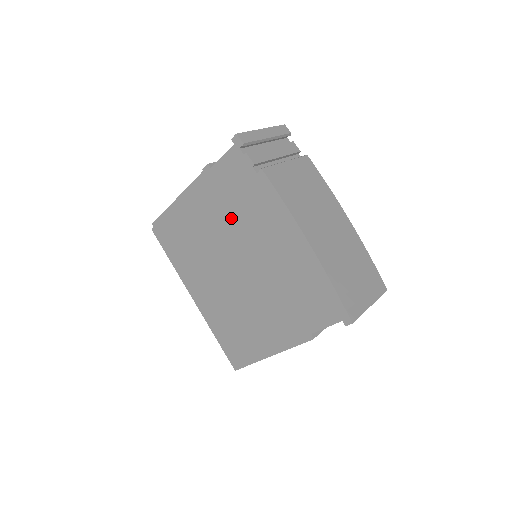
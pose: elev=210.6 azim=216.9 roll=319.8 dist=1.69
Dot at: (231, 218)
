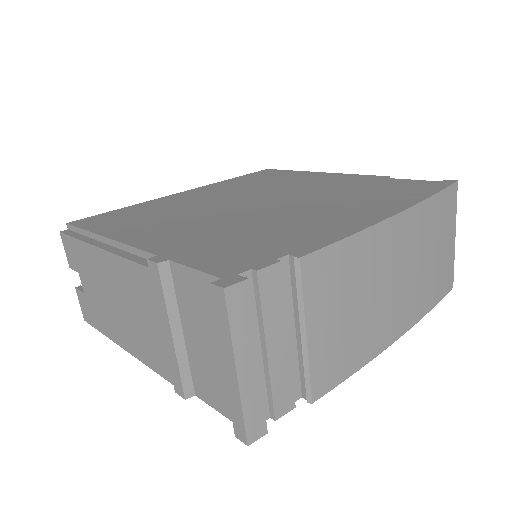
Dot at: occluded
